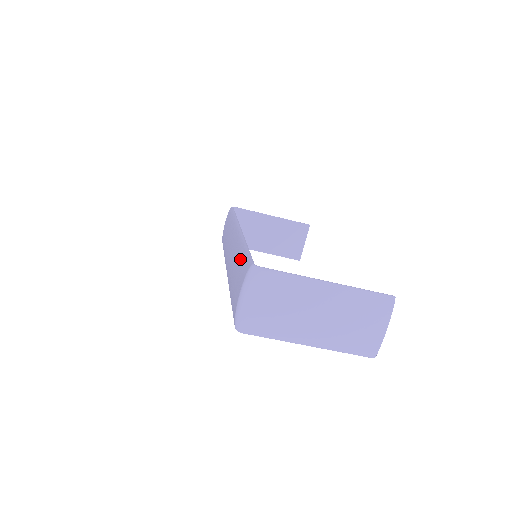
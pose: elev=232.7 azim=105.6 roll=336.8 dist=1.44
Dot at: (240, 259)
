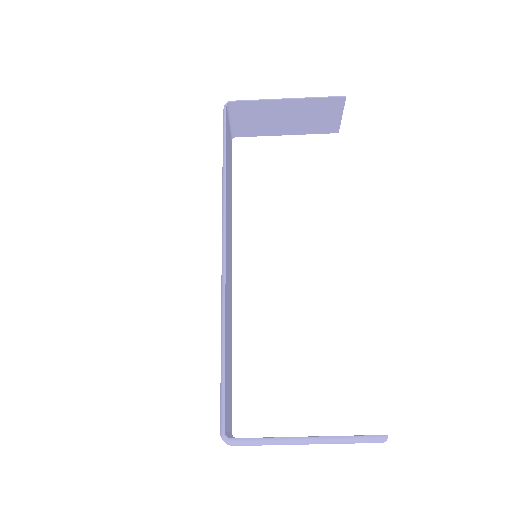
Dot at: occluded
